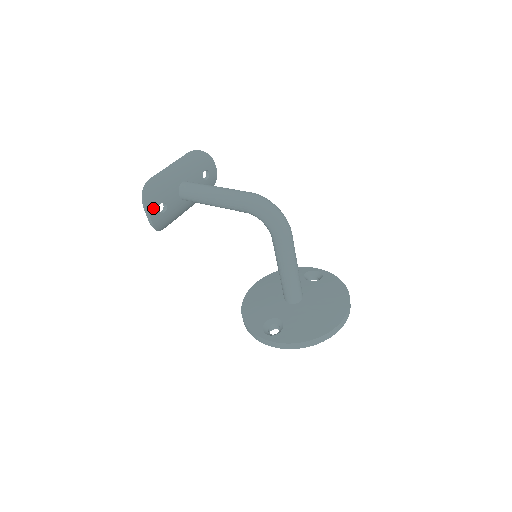
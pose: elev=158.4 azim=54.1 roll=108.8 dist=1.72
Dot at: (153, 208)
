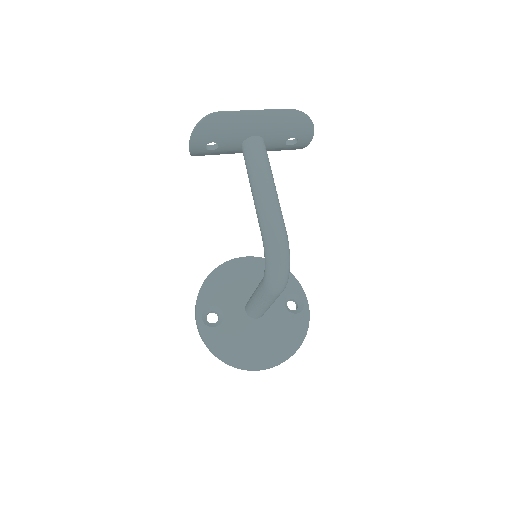
Dot at: (200, 142)
